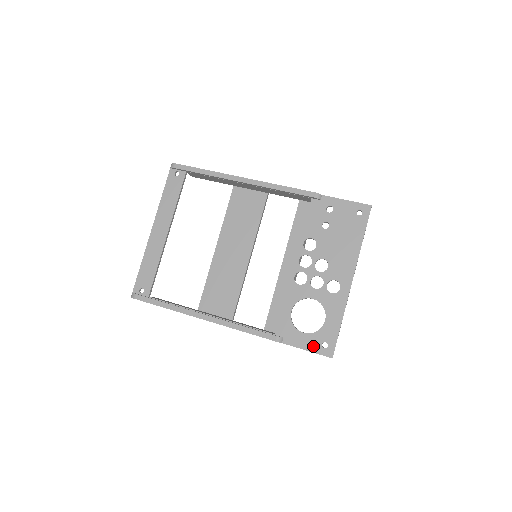
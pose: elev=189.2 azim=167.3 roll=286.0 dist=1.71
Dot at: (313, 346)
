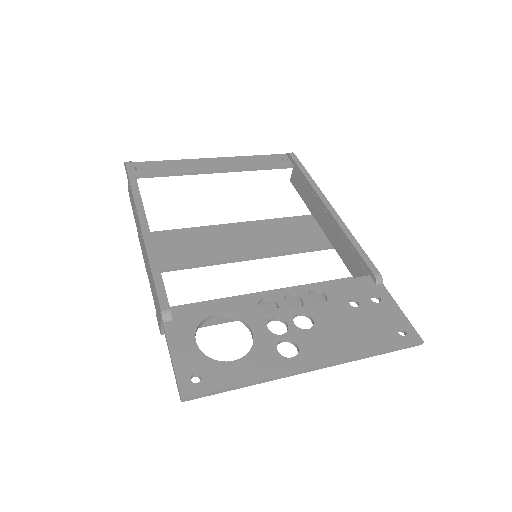
Dot at: (184, 363)
